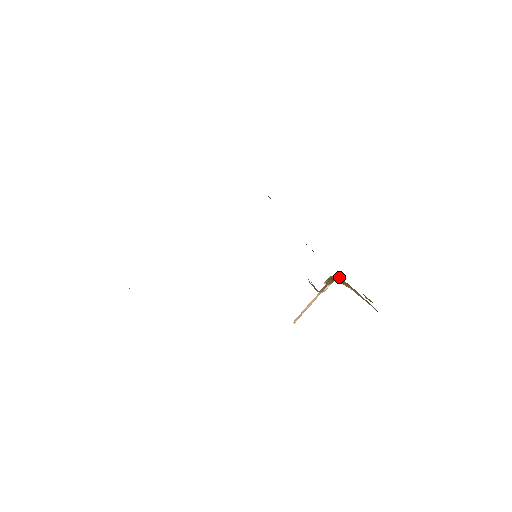
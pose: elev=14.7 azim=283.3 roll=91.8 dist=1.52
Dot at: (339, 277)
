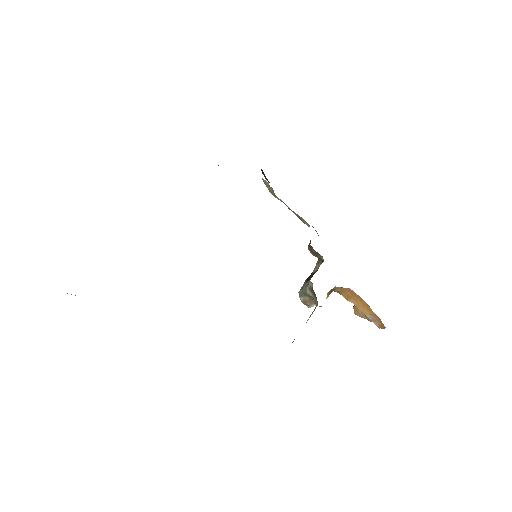
Dot at: (347, 288)
